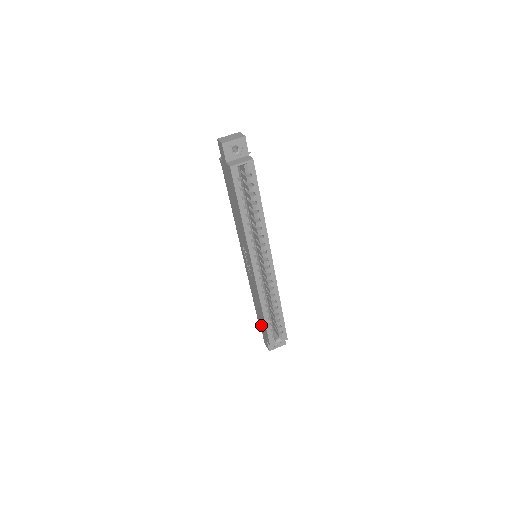
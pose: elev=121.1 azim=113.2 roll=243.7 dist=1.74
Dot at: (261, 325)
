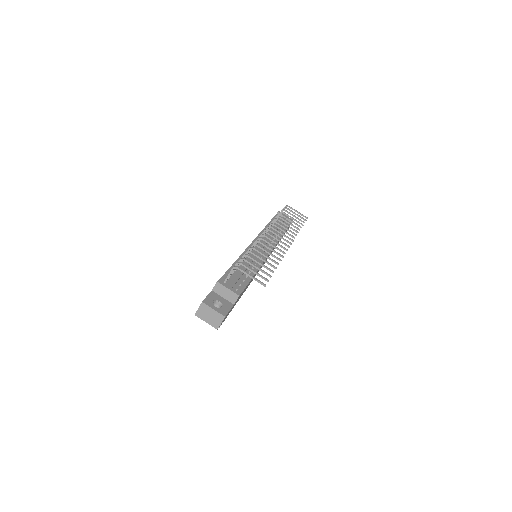
Dot at: occluded
